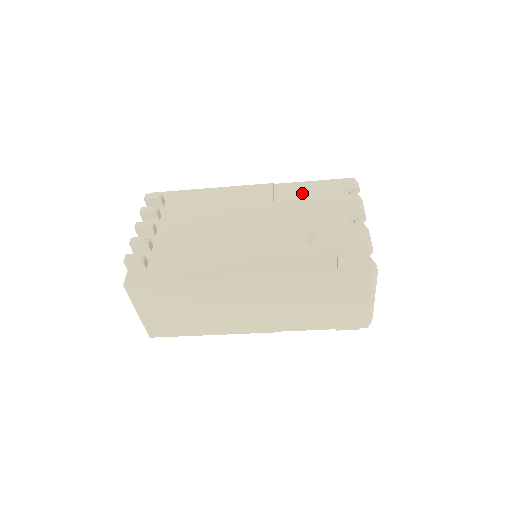
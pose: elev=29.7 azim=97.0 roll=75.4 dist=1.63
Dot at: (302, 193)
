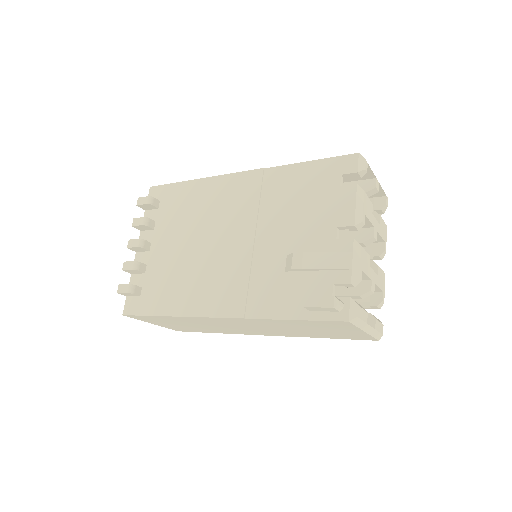
Dot at: (292, 184)
